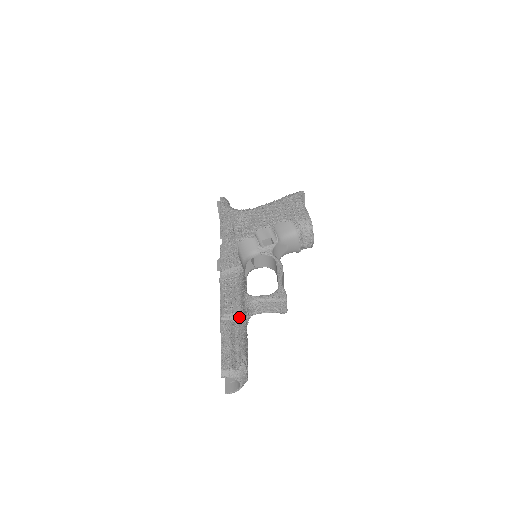
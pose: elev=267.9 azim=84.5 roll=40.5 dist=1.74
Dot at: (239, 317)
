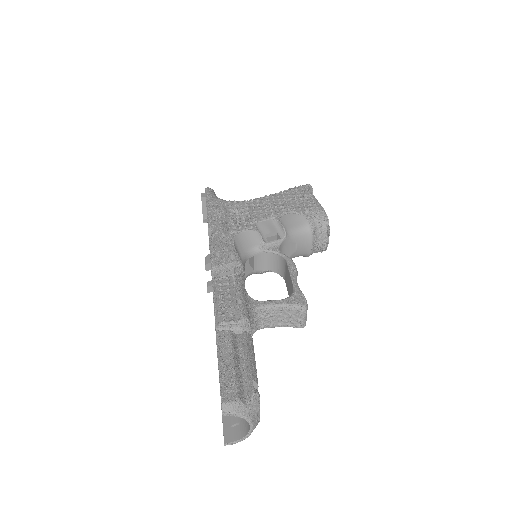
Dot at: (243, 326)
